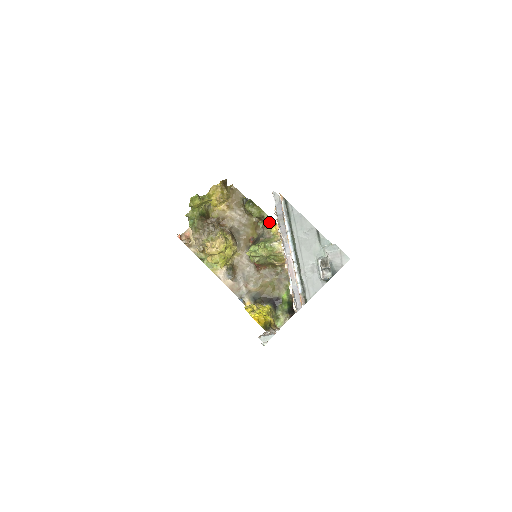
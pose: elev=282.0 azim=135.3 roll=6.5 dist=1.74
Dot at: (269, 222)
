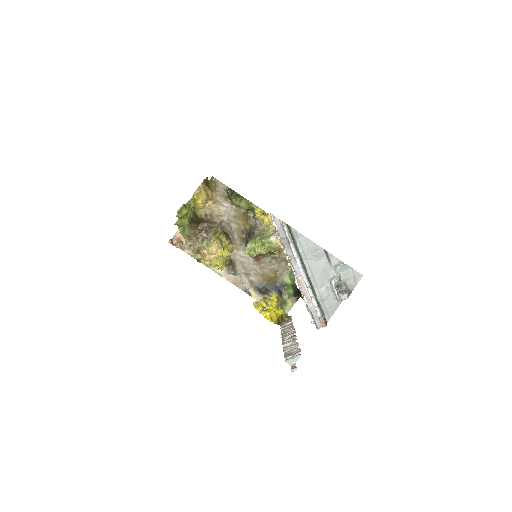
Dot at: (260, 214)
